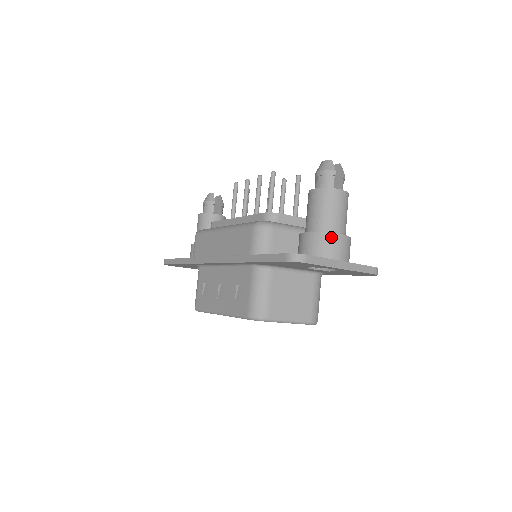
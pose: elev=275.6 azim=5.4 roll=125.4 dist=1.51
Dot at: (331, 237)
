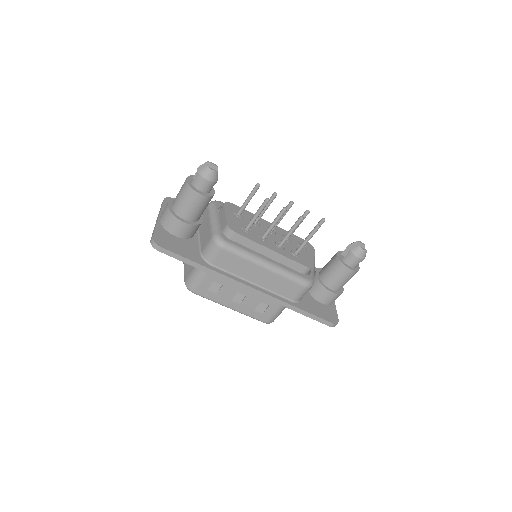
Dot at: occluded
